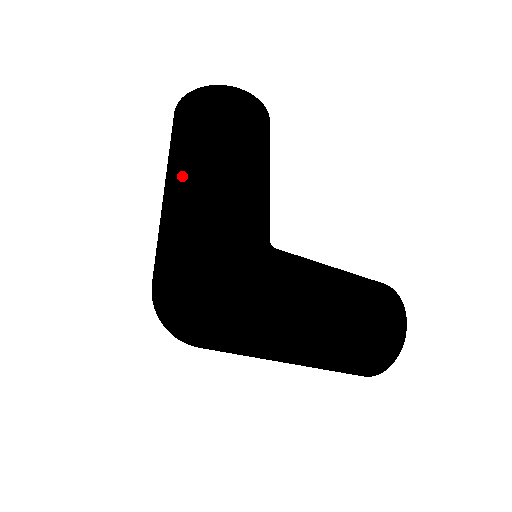
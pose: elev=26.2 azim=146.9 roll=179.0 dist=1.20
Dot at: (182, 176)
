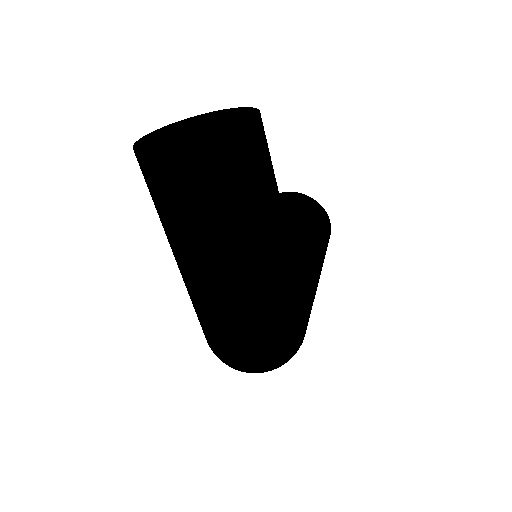
Dot at: (238, 270)
